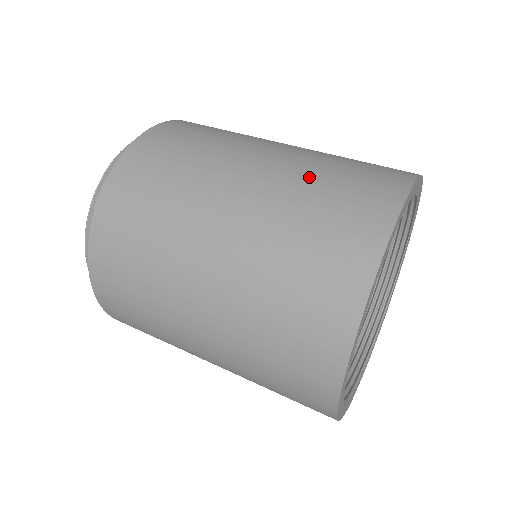
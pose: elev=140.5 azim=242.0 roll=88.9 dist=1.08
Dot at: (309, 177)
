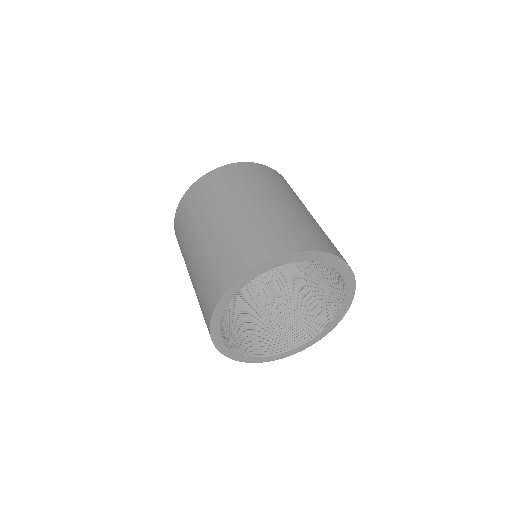
Dot at: (236, 234)
